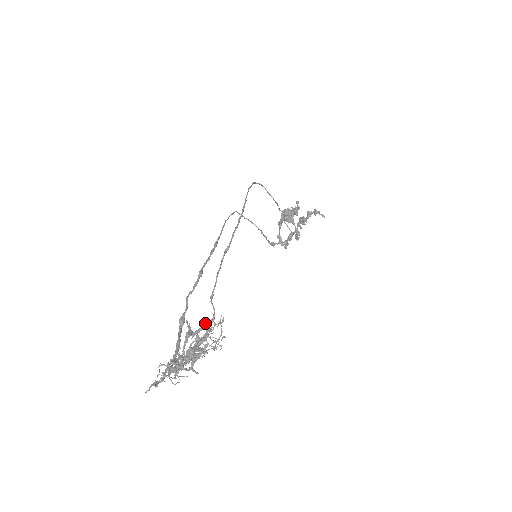
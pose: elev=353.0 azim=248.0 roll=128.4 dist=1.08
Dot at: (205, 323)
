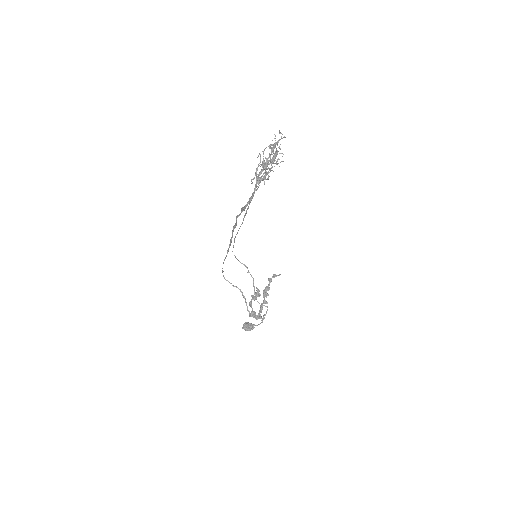
Dot at: occluded
